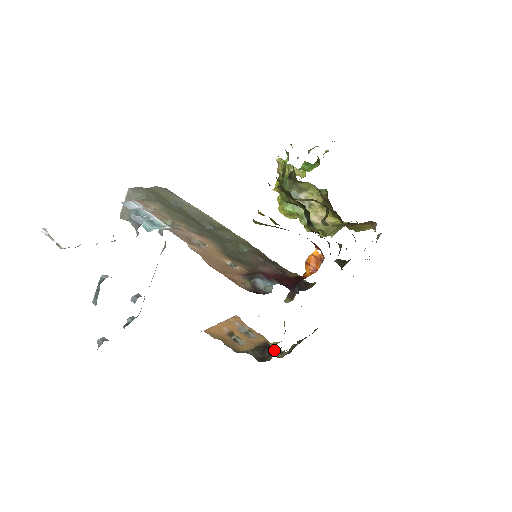
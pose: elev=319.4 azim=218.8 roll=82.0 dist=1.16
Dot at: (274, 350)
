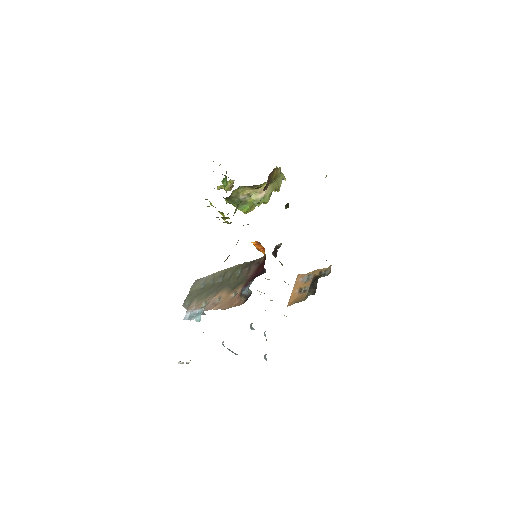
Dot at: (317, 279)
